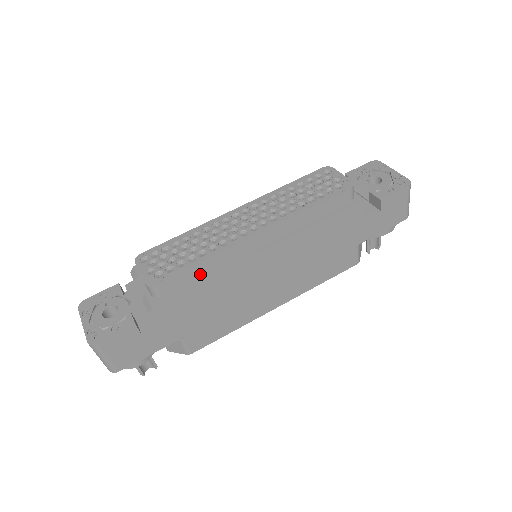
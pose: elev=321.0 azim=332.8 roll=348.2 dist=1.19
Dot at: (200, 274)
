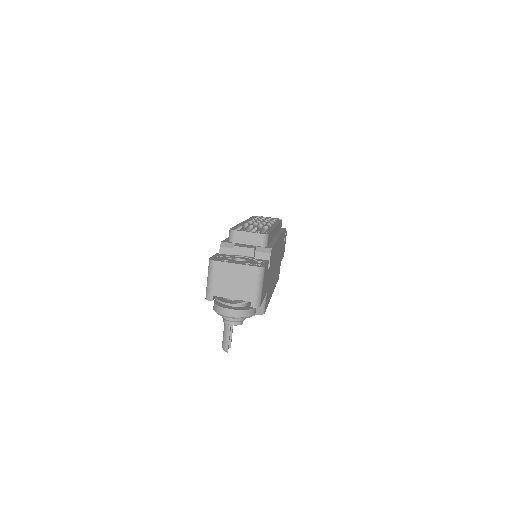
Dot at: occluded
